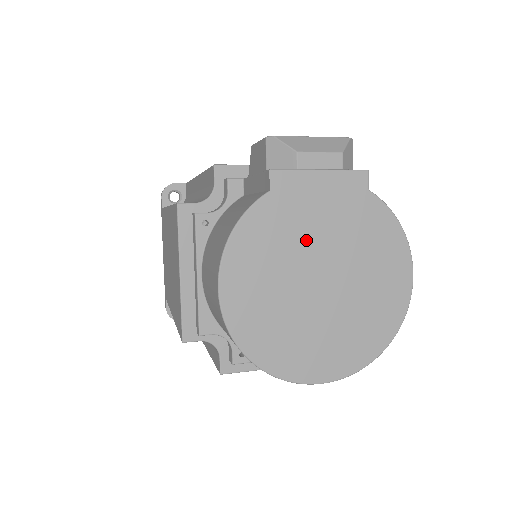
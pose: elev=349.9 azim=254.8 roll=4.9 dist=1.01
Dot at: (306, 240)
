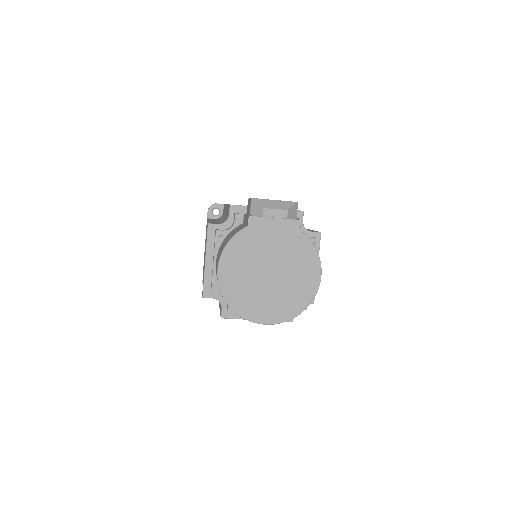
Dot at: (264, 252)
